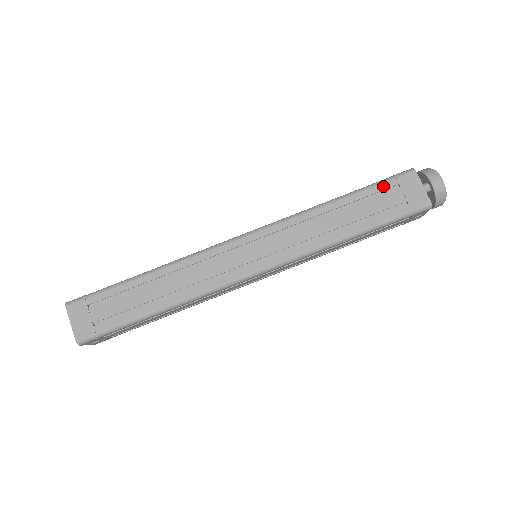
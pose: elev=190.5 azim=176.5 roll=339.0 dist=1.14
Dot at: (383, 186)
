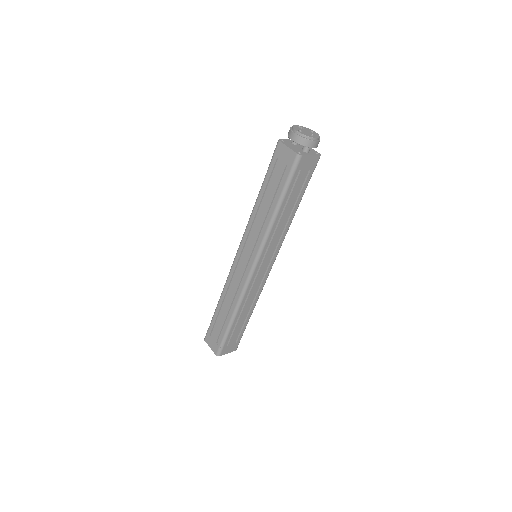
Dot at: (293, 181)
